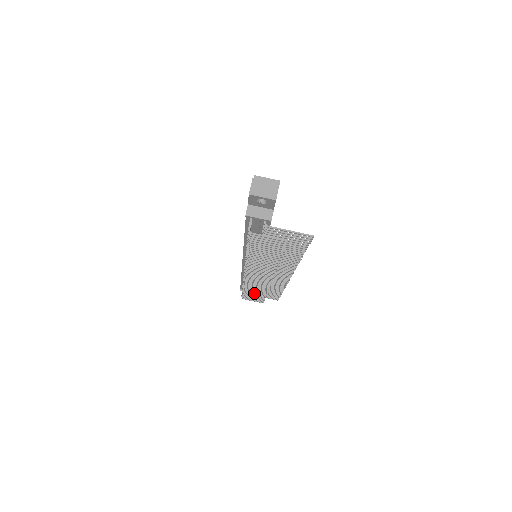
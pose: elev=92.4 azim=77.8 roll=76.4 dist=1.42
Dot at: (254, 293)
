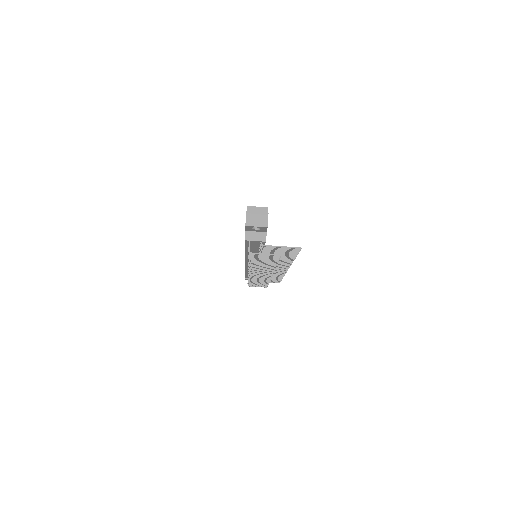
Dot at: occluded
